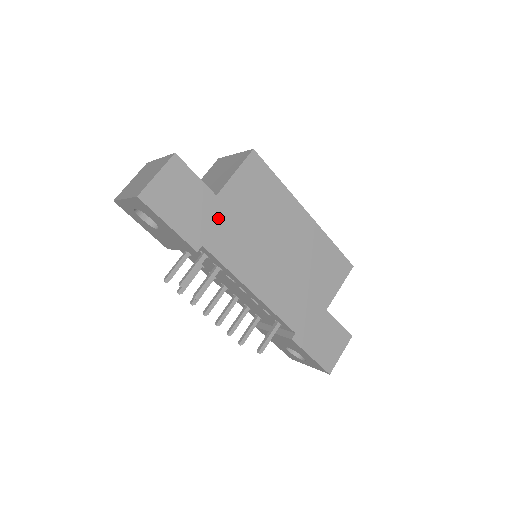
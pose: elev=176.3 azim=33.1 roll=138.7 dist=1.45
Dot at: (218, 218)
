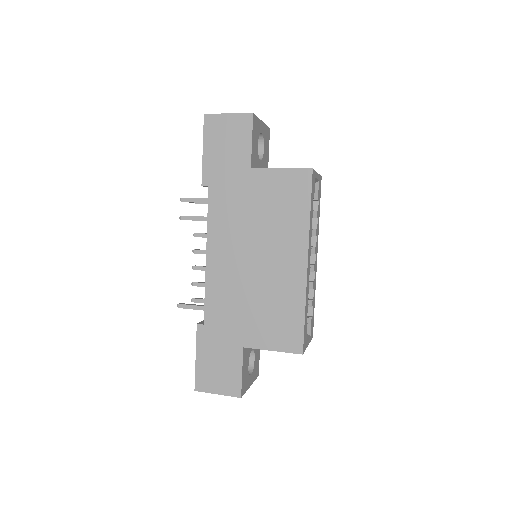
Dot at: (237, 182)
